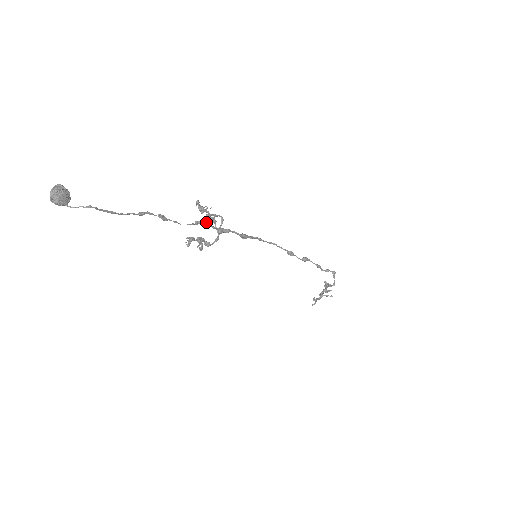
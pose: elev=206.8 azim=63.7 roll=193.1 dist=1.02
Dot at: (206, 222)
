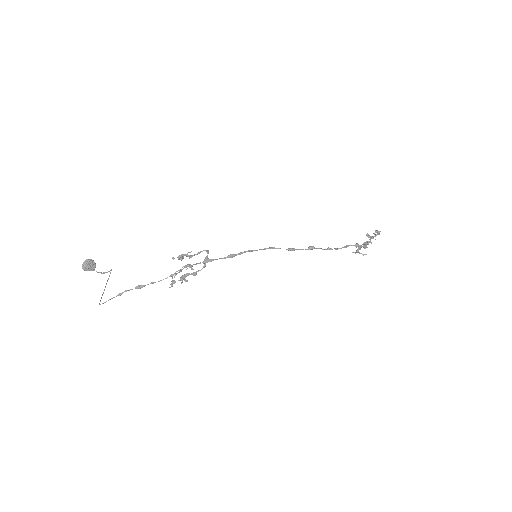
Dot at: (185, 267)
